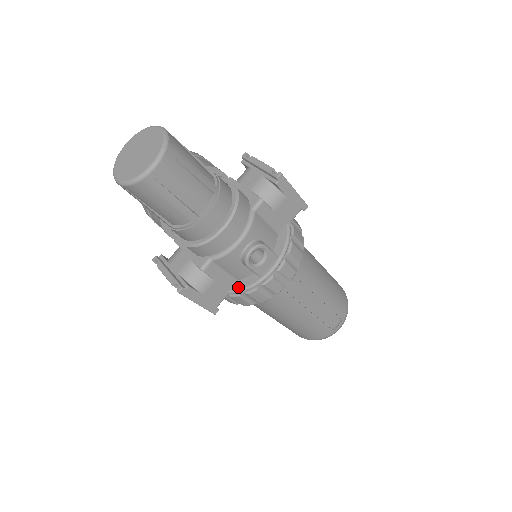
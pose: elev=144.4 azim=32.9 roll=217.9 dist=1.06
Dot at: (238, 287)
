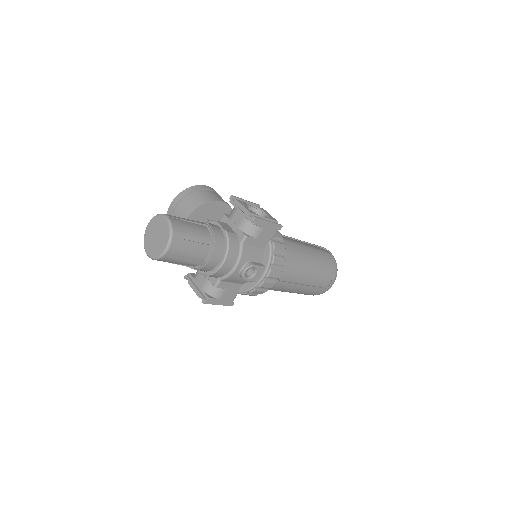
Dot at: (243, 289)
